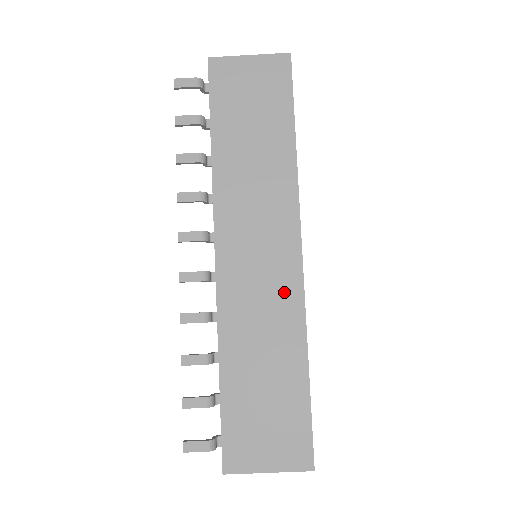
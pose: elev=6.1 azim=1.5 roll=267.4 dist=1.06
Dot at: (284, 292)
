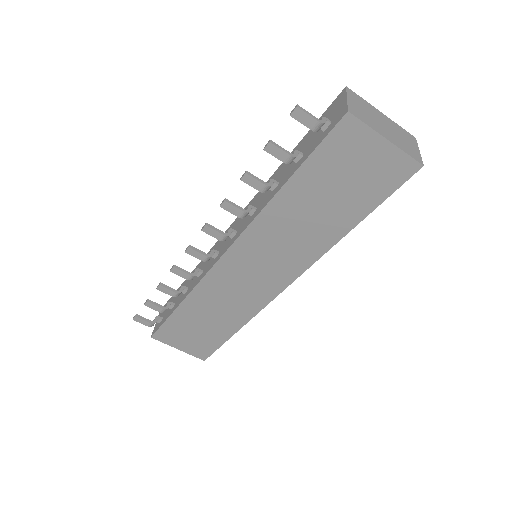
Dot at: (254, 298)
